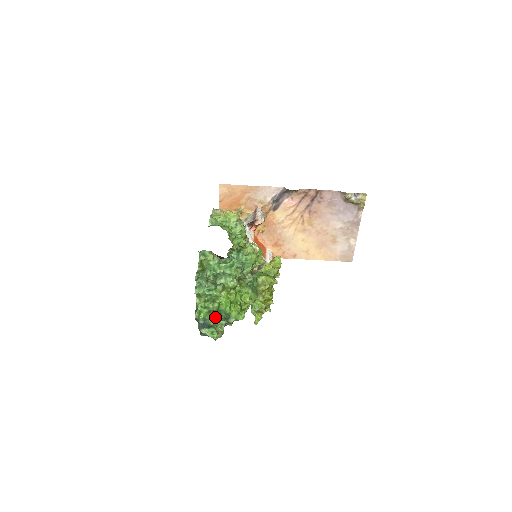
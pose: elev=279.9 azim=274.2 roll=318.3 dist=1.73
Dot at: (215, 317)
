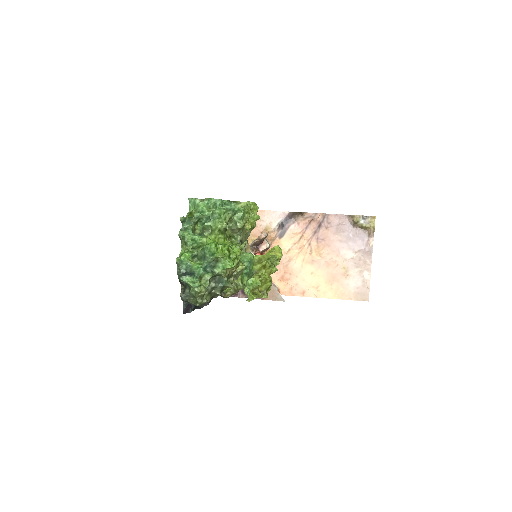
Dot at: (199, 263)
